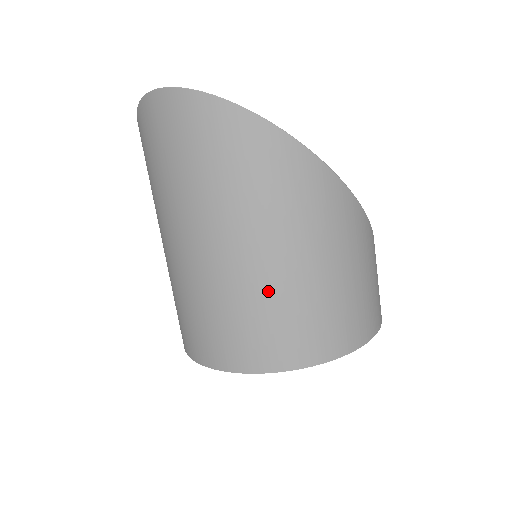
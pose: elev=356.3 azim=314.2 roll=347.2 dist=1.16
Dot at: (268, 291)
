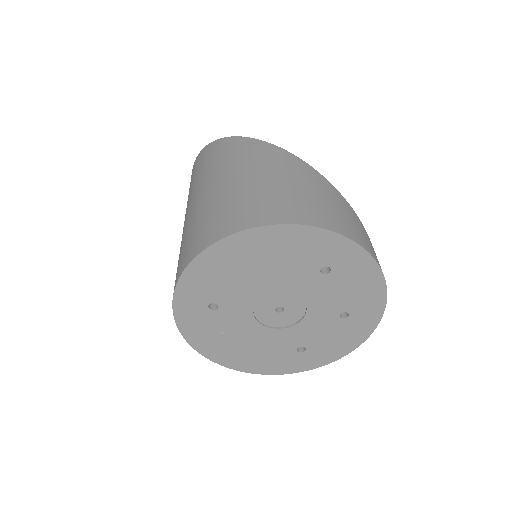
Dot at: (206, 206)
